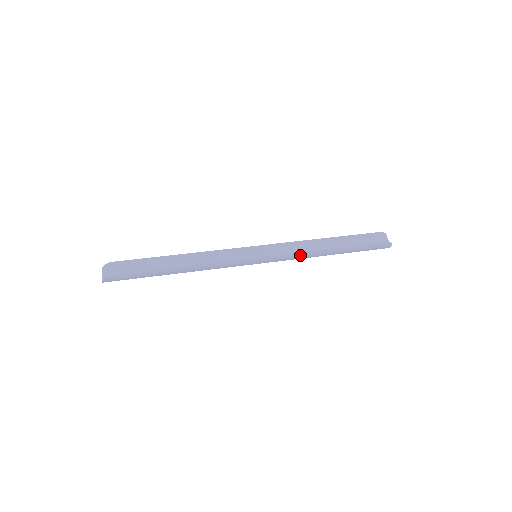
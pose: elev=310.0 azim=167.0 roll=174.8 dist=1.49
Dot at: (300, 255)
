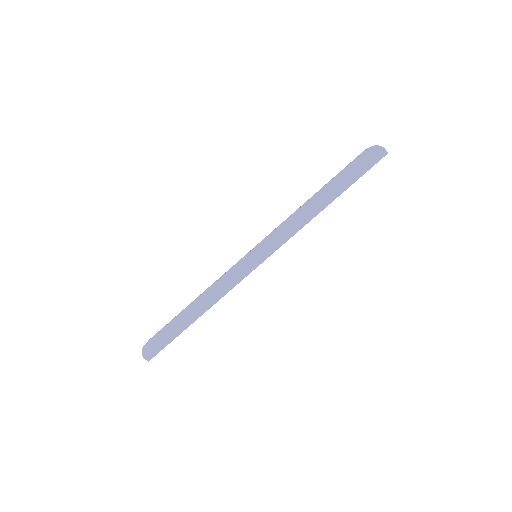
Dot at: (291, 224)
